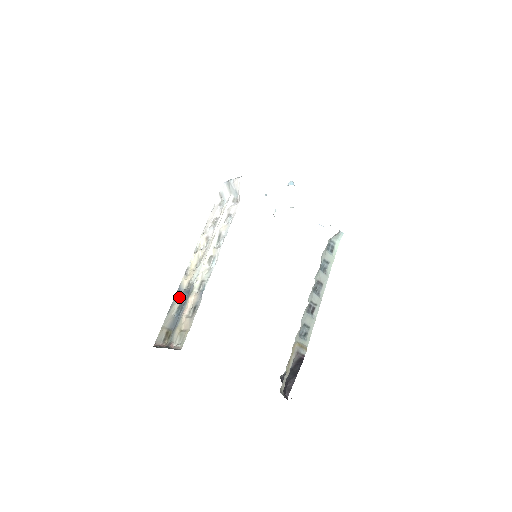
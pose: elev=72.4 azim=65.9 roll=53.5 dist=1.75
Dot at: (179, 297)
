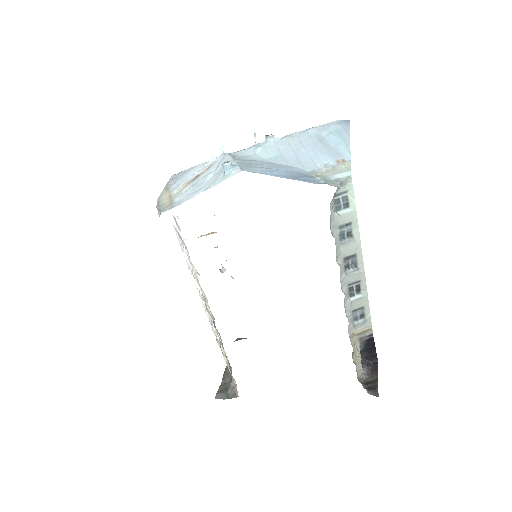
Dot at: occluded
